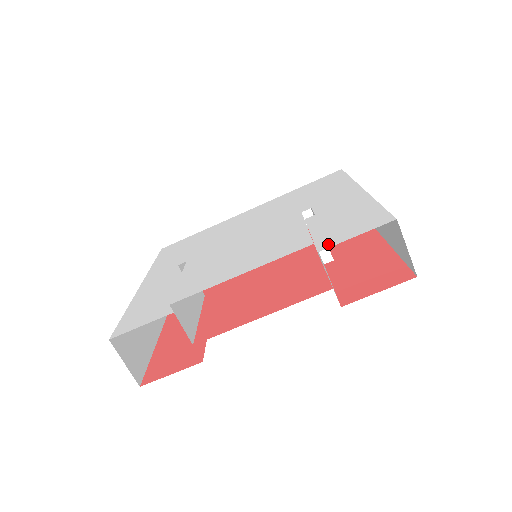
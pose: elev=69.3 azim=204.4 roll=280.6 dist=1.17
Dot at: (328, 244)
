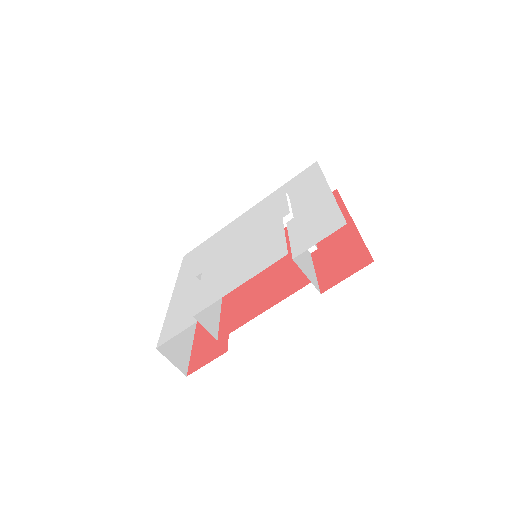
Dot at: (300, 251)
